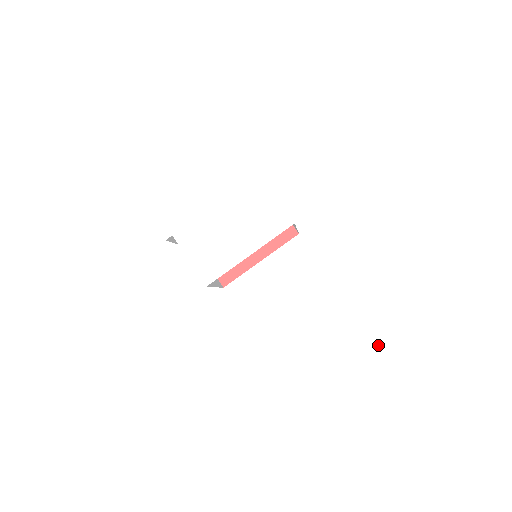
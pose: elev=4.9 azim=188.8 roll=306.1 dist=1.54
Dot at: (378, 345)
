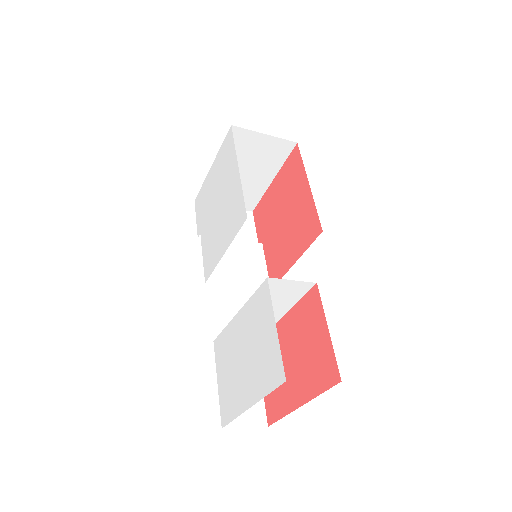
Dot at: (273, 381)
